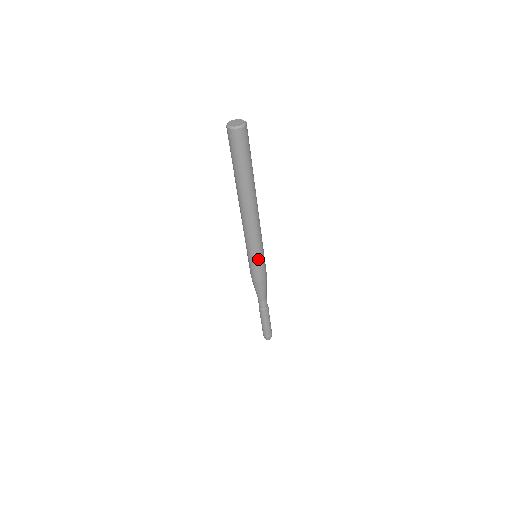
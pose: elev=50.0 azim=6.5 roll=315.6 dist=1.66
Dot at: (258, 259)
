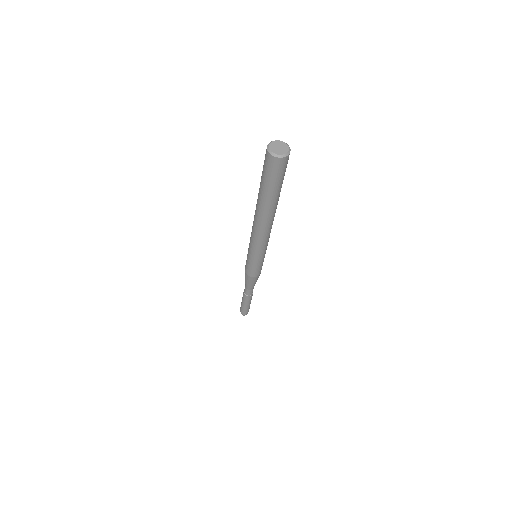
Dot at: (251, 260)
